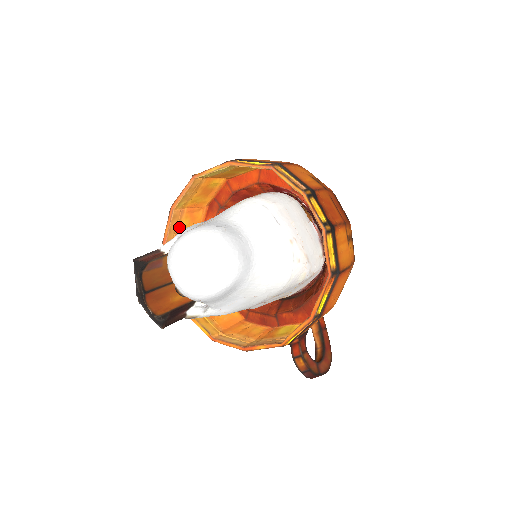
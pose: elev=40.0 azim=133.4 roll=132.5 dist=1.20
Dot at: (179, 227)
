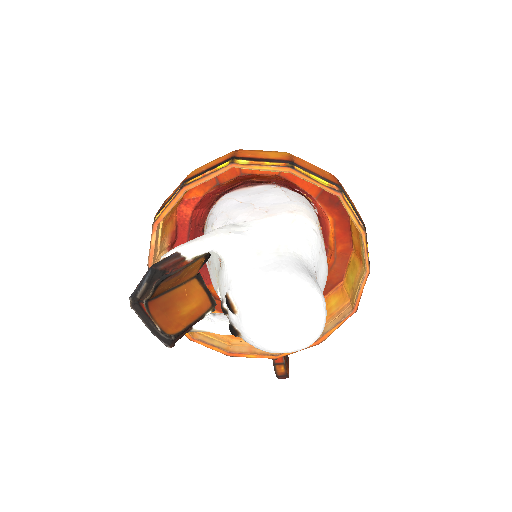
Dot at: occluded
